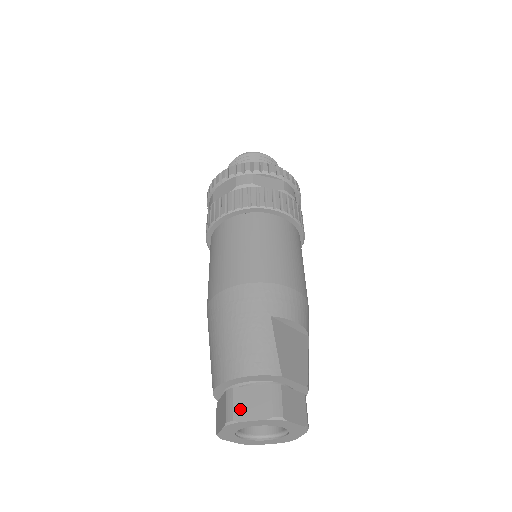
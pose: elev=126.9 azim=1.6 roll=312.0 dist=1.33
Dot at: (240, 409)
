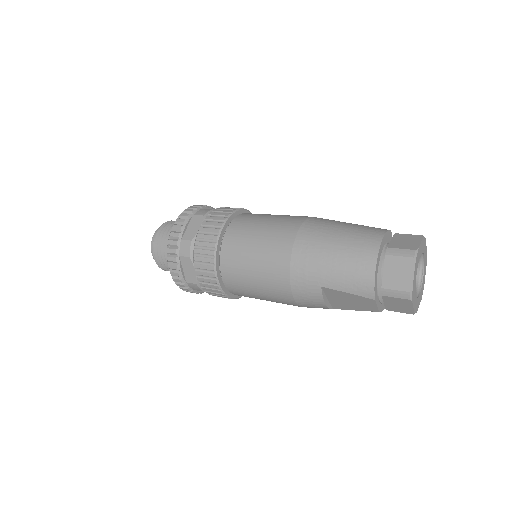
Dot at: (408, 246)
